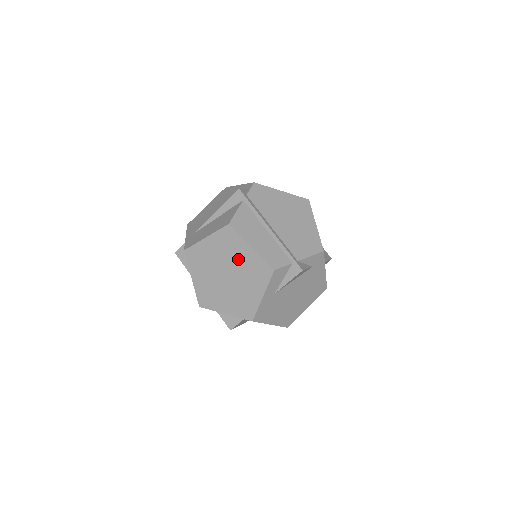
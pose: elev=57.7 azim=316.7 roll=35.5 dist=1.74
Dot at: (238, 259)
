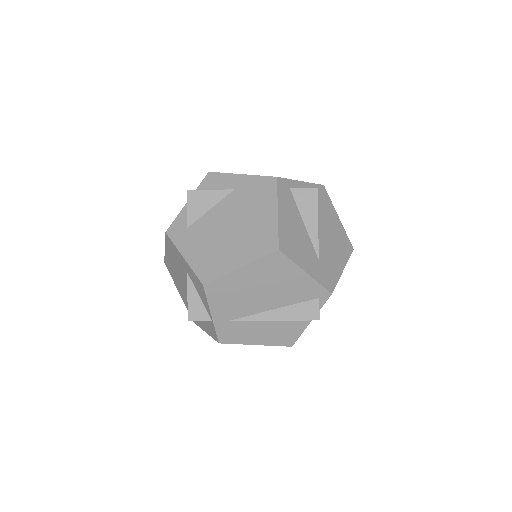
Dot at: occluded
